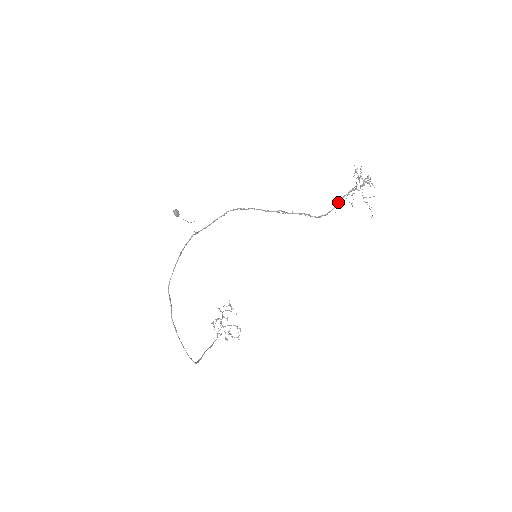
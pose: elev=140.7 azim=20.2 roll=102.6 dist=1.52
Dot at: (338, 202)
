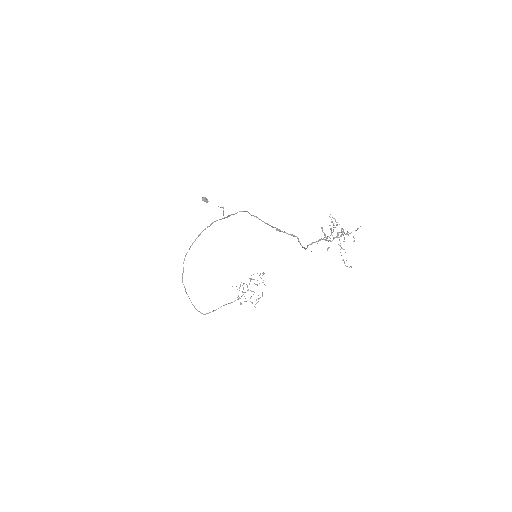
Dot at: (308, 245)
